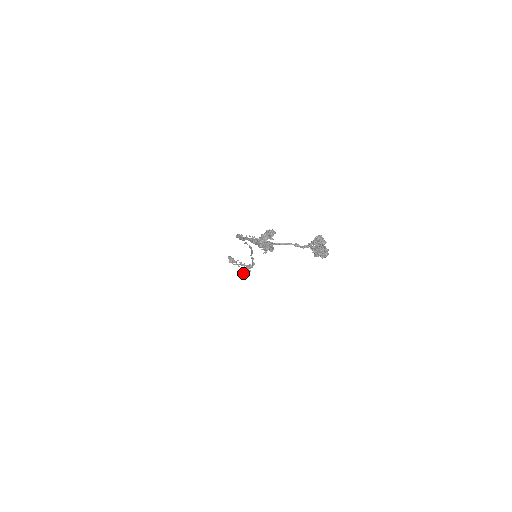
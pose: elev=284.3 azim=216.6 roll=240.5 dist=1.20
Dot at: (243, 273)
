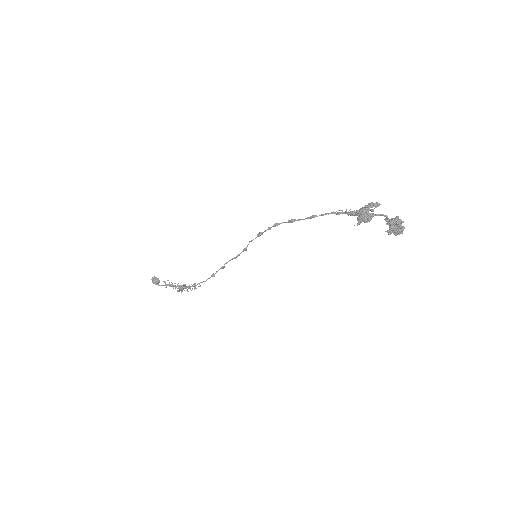
Dot at: occluded
